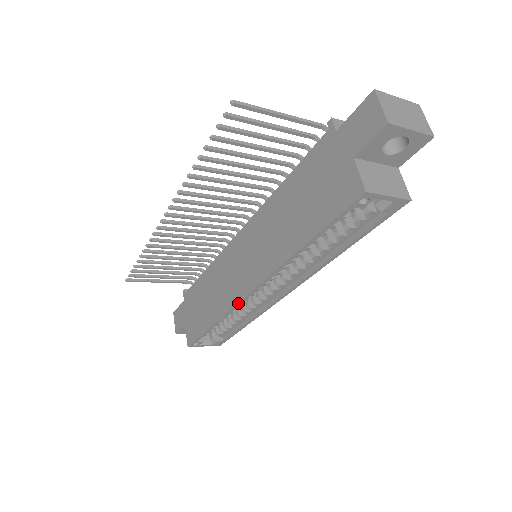
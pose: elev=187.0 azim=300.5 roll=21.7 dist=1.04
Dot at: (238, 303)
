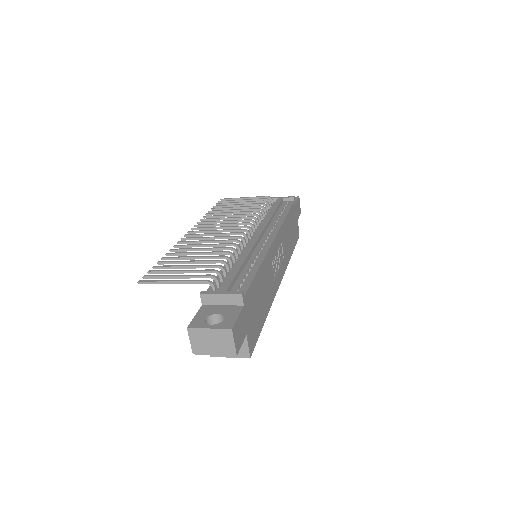
Dot at: occluded
